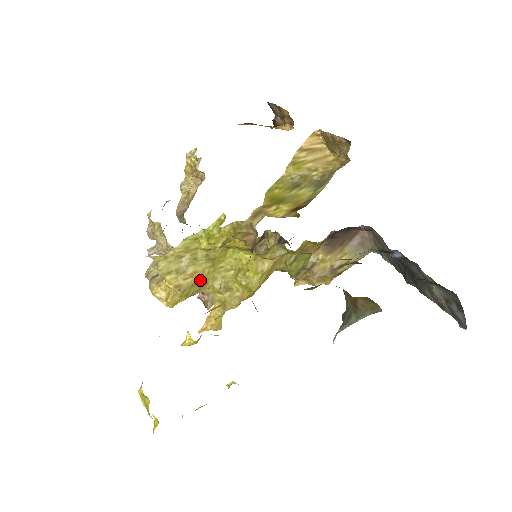
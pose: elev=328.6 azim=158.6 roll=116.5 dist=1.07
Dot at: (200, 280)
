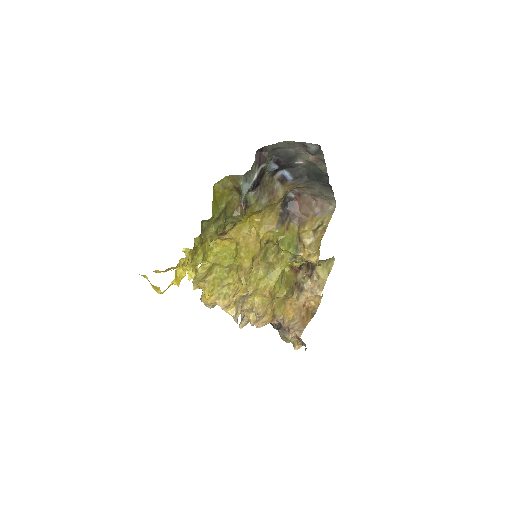
Dot at: (217, 275)
